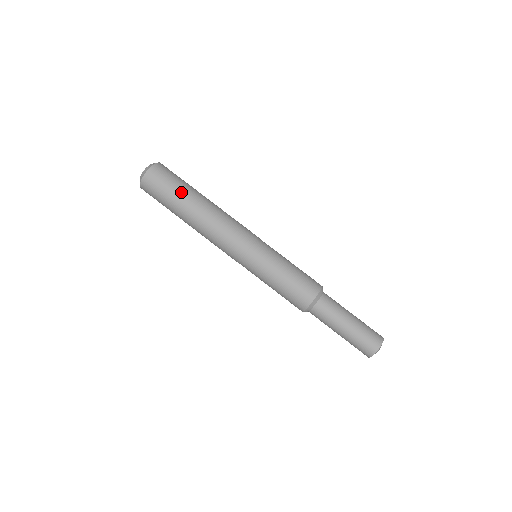
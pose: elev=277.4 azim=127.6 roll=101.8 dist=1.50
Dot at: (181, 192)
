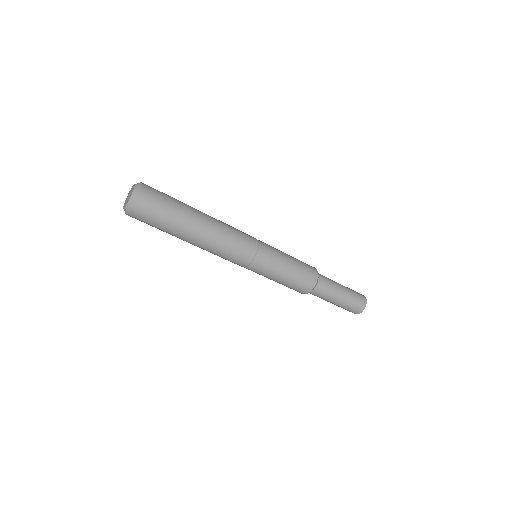
Dot at: (169, 230)
